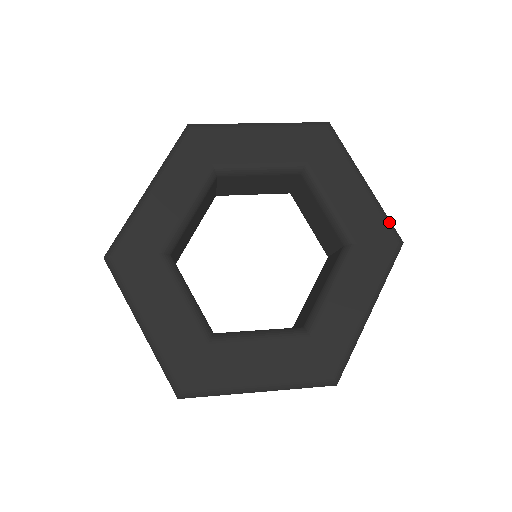
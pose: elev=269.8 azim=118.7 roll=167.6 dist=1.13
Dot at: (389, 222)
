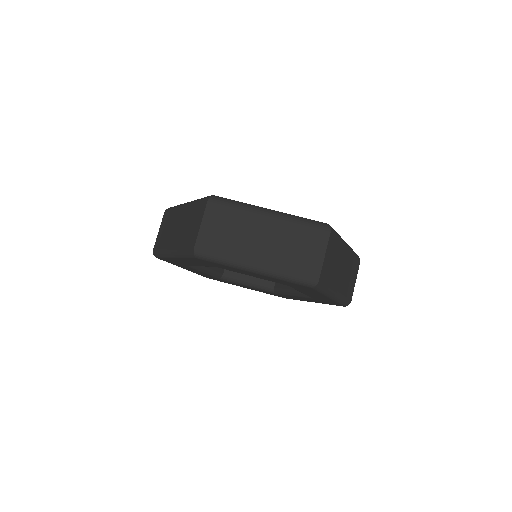
Dot at: (342, 304)
